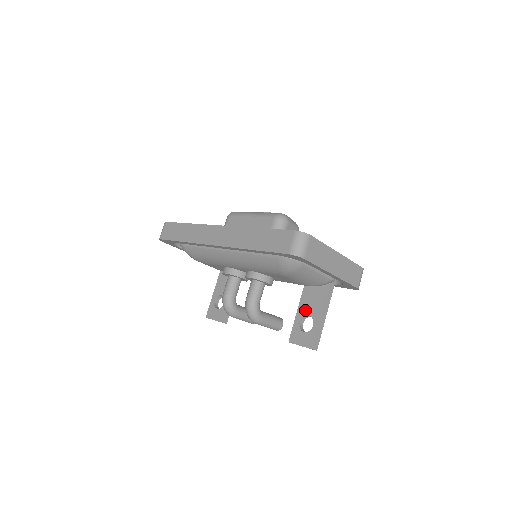
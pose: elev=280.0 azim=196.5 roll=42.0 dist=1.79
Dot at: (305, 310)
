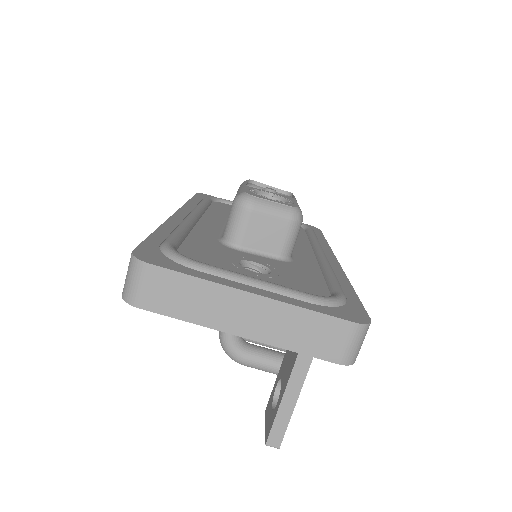
Dot at: (283, 369)
